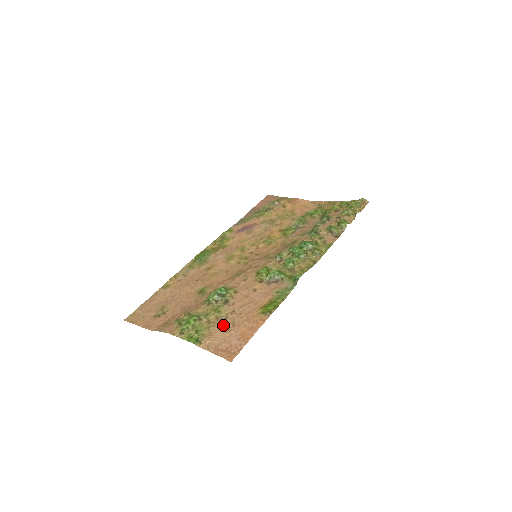
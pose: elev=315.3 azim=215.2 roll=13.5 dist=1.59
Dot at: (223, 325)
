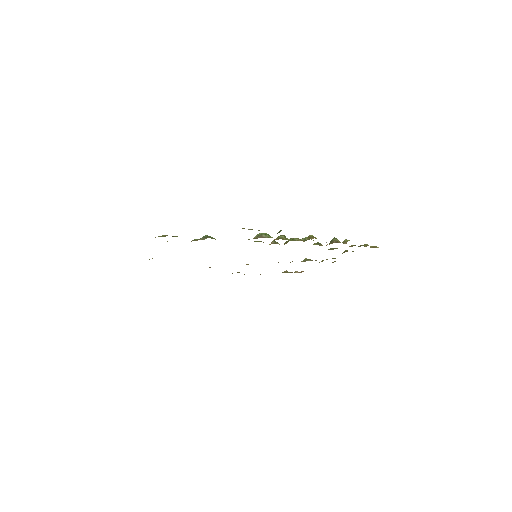
Dot at: occluded
